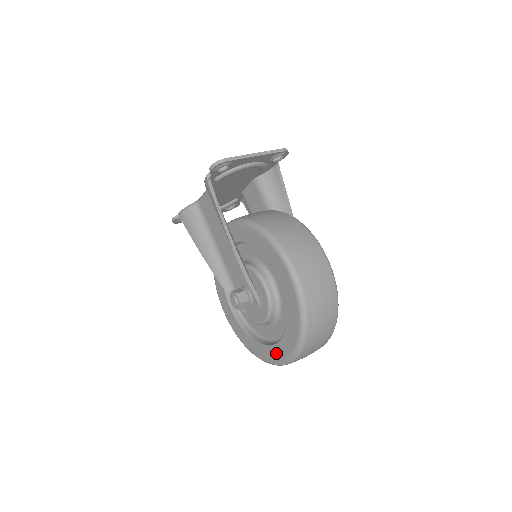
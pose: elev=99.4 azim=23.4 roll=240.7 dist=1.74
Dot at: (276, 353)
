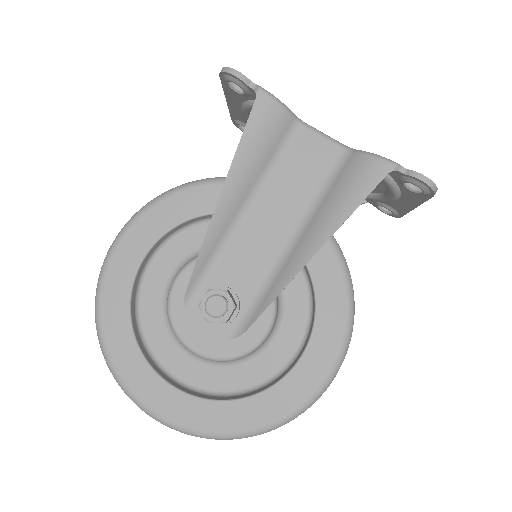
Dot at: (163, 398)
